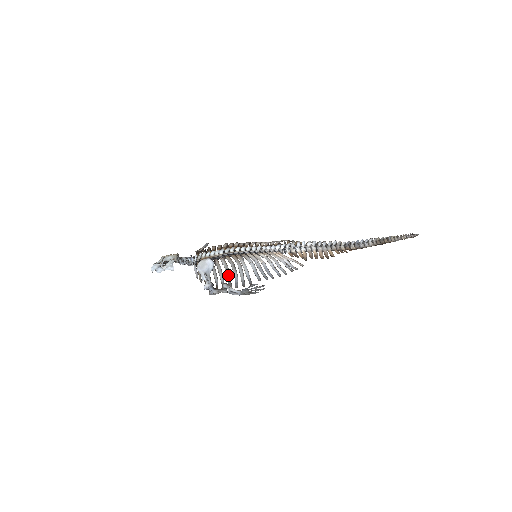
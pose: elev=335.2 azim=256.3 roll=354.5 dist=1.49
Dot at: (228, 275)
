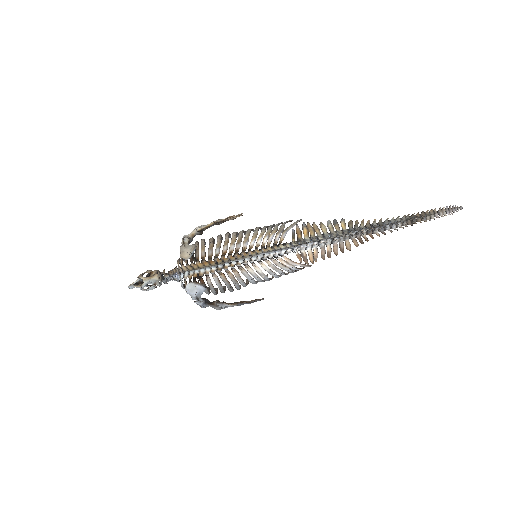
Dot at: (222, 292)
